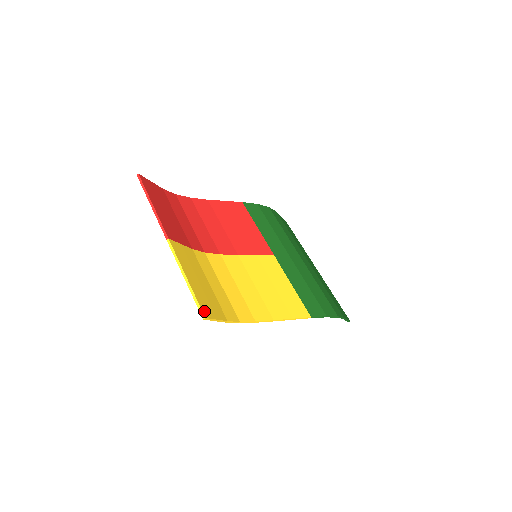
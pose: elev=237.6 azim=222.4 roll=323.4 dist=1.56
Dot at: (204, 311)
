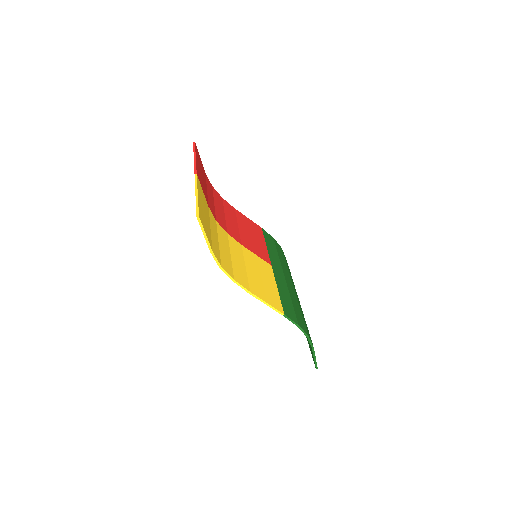
Dot at: (200, 215)
